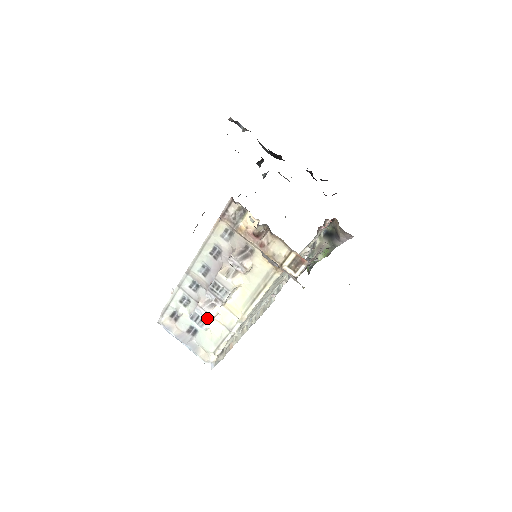
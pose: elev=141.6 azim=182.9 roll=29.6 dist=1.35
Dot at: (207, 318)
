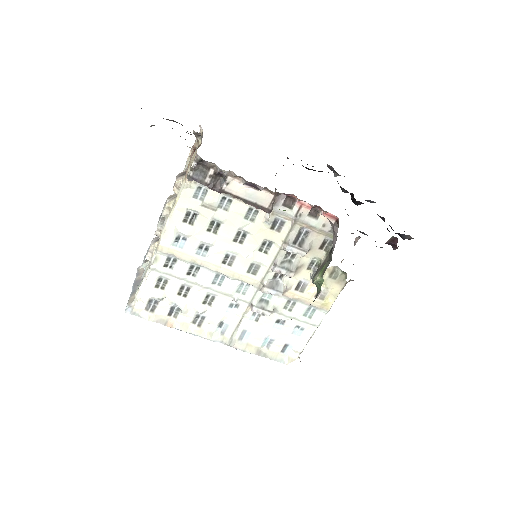
Dot at: (148, 251)
